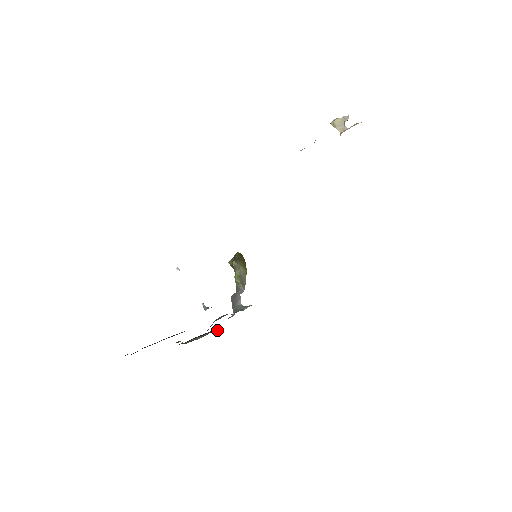
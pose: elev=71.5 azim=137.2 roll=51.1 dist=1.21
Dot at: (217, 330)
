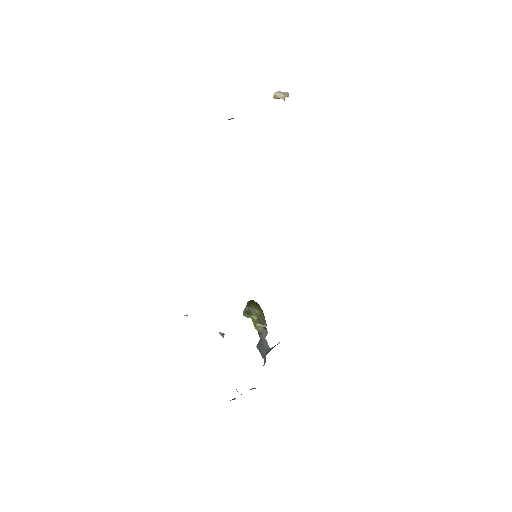
Dot at: (253, 388)
